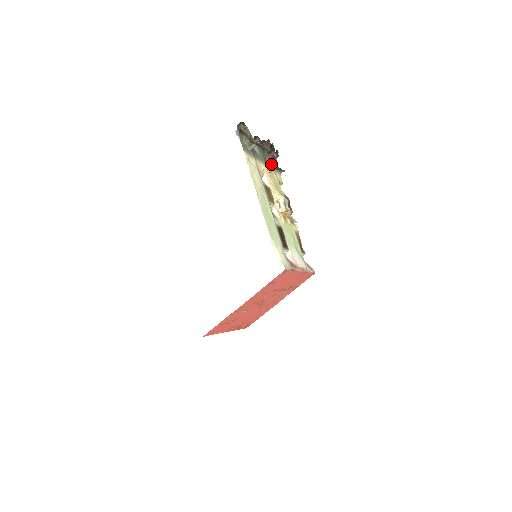
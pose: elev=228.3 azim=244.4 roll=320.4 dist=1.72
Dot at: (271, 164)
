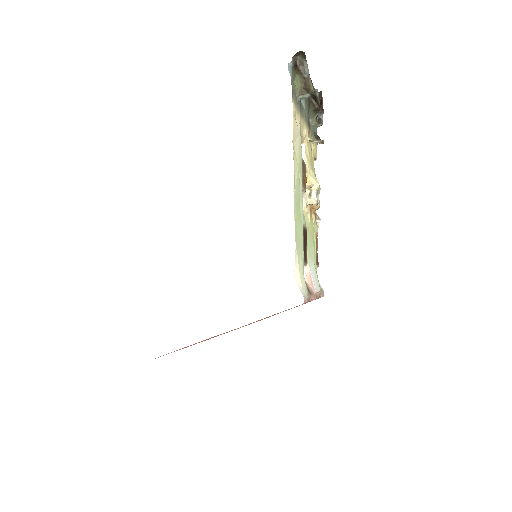
Dot at: (312, 128)
